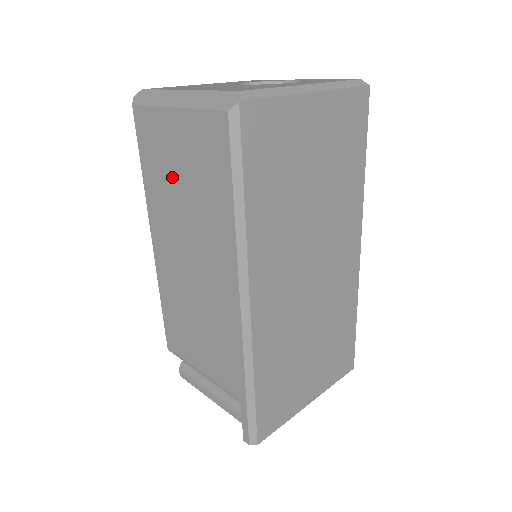
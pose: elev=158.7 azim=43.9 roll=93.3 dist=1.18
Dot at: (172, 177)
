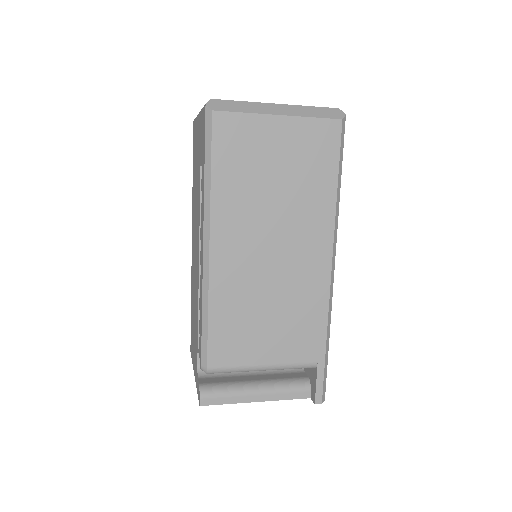
Dot at: (263, 175)
